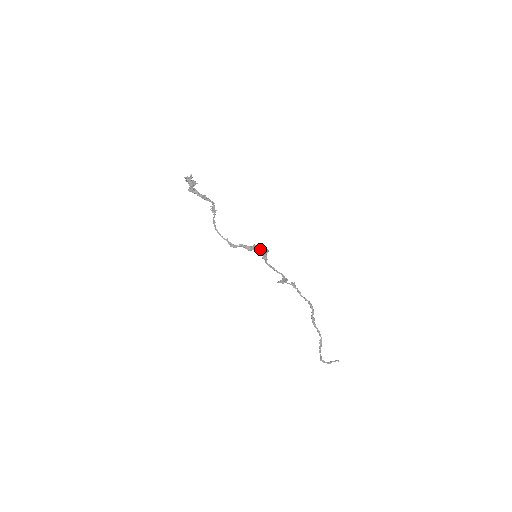
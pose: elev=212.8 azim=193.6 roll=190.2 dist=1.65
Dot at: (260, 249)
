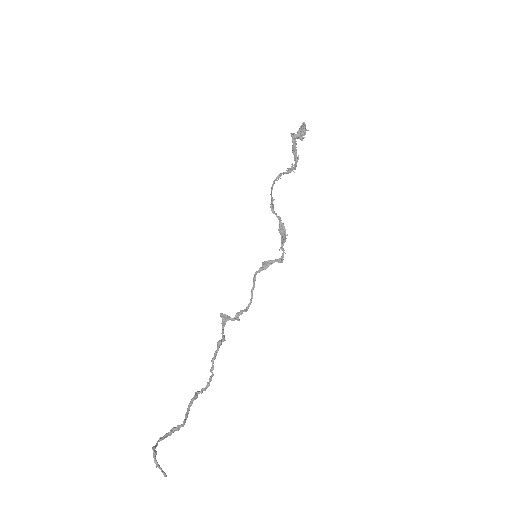
Dot at: (282, 247)
